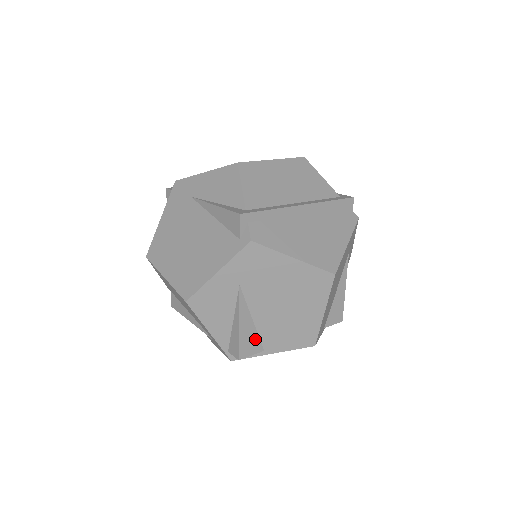
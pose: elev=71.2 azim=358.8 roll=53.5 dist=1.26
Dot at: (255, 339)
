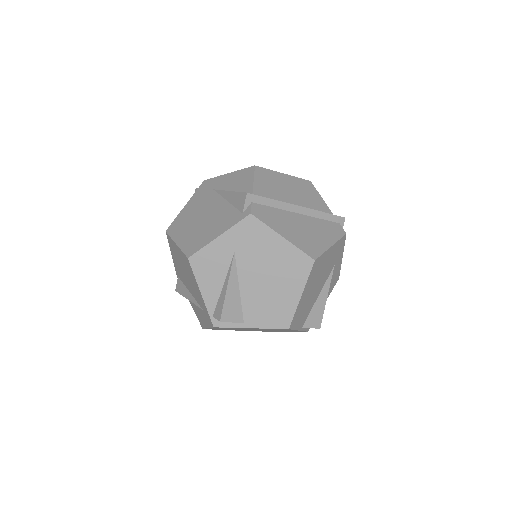
Dot at: (238, 308)
